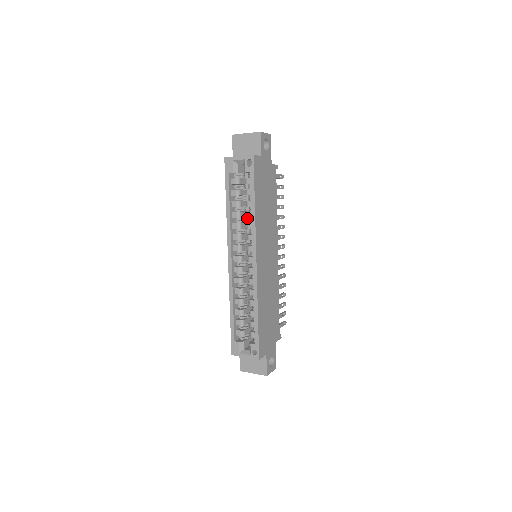
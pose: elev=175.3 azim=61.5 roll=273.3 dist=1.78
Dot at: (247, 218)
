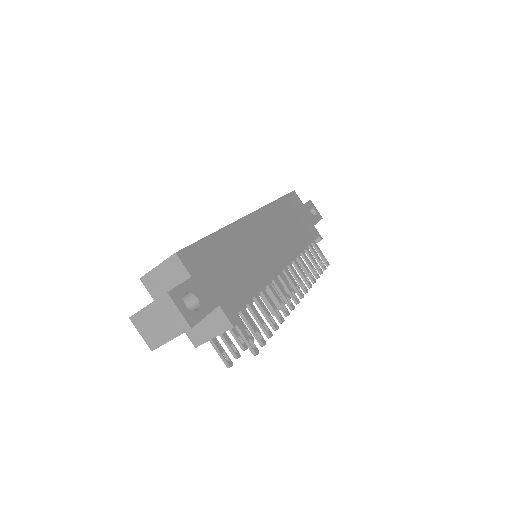
Dot at: occluded
